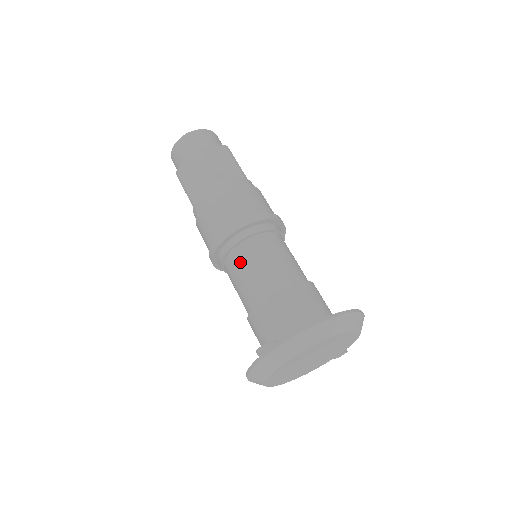
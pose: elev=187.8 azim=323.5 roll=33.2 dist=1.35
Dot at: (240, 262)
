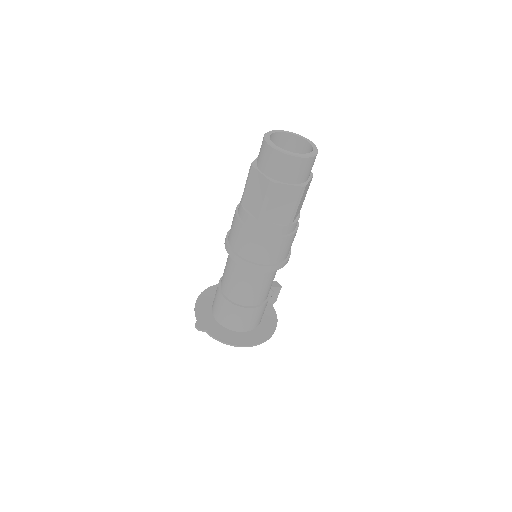
Dot at: (232, 271)
